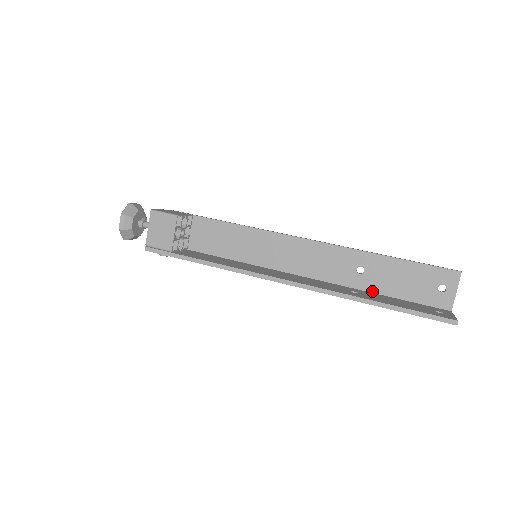
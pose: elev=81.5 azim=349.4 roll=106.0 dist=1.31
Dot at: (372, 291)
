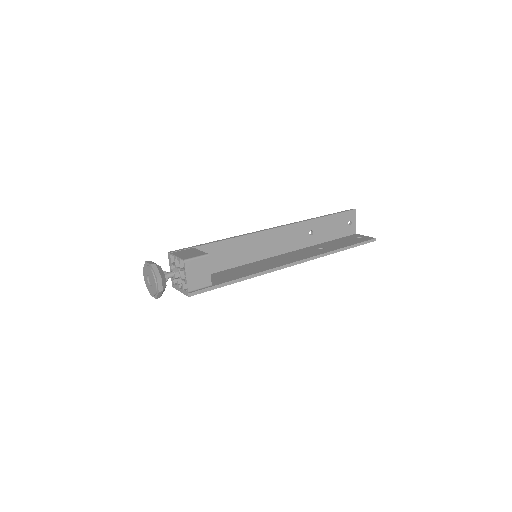
Dot at: (320, 243)
